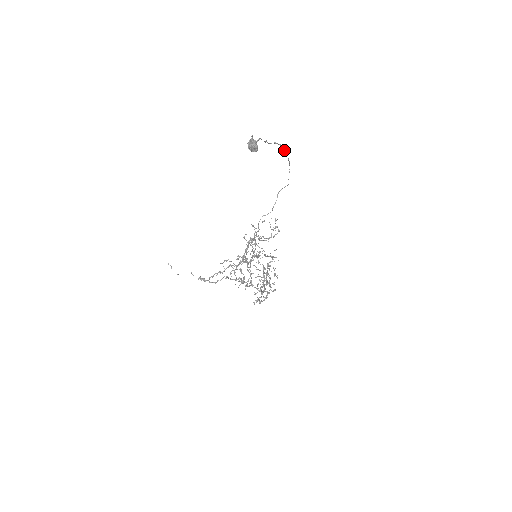
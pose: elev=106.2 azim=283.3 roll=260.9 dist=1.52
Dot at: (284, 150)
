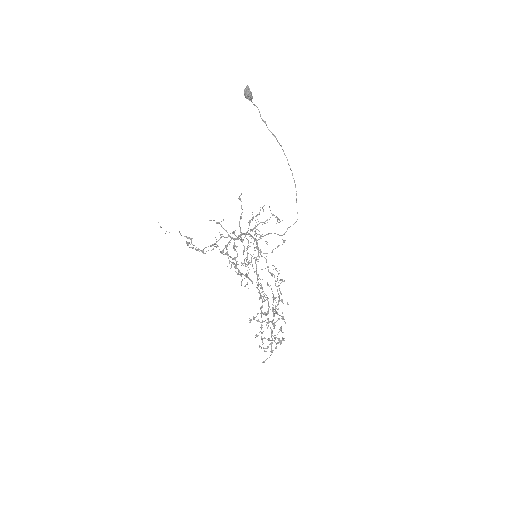
Dot at: occluded
